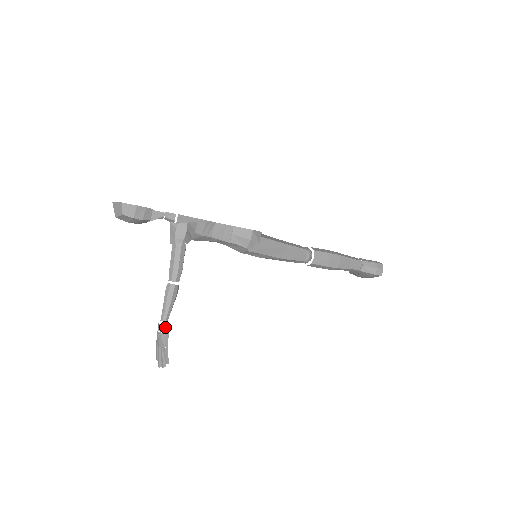
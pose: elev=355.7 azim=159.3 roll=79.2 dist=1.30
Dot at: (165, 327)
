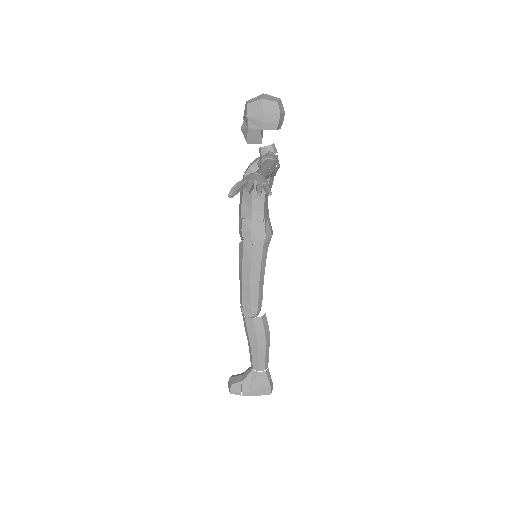
Dot at: (265, 178)
